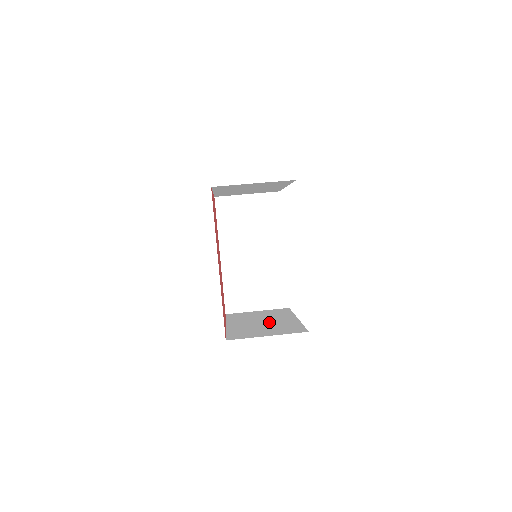
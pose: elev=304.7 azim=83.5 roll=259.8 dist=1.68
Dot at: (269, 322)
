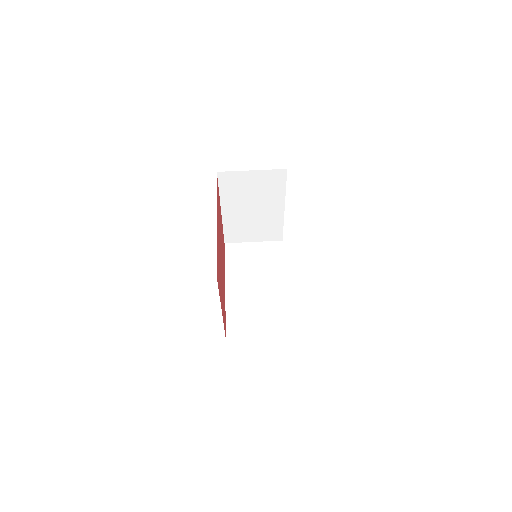
Dot at: occluded
